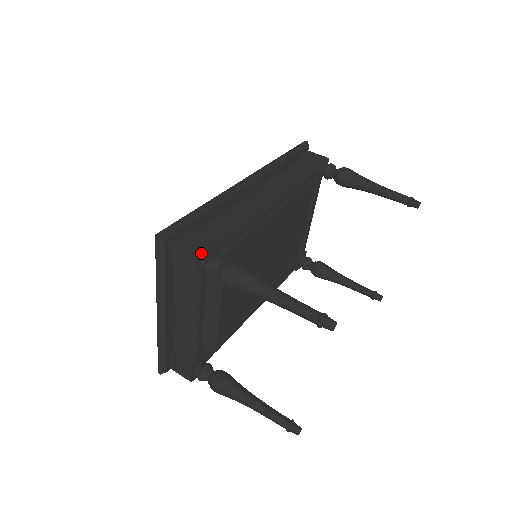
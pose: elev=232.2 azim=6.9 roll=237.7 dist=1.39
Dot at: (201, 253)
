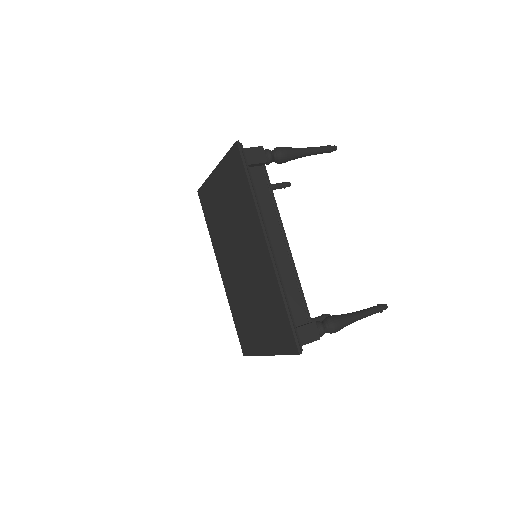
Dot at: (319, 335)
